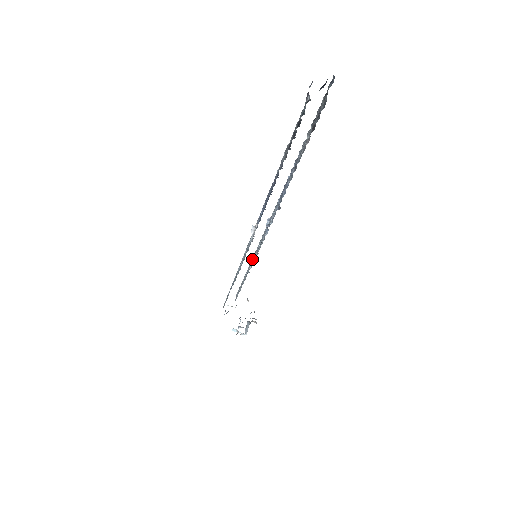
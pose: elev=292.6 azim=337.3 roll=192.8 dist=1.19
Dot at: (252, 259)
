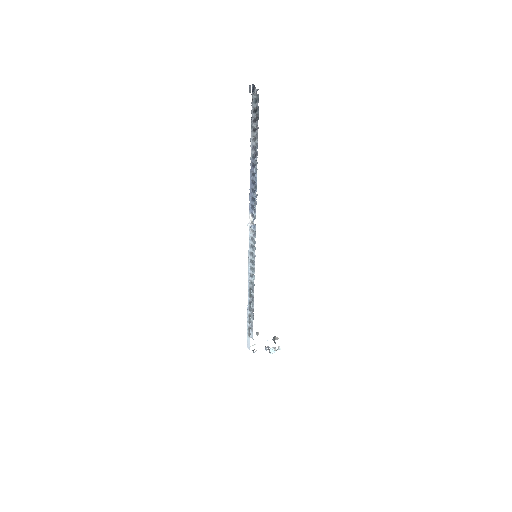
Dot at: occluded
